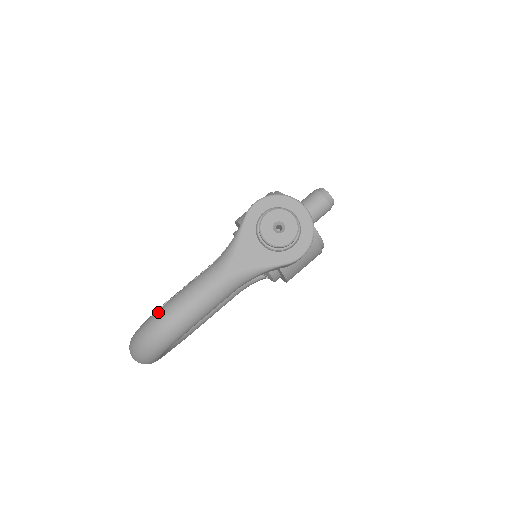
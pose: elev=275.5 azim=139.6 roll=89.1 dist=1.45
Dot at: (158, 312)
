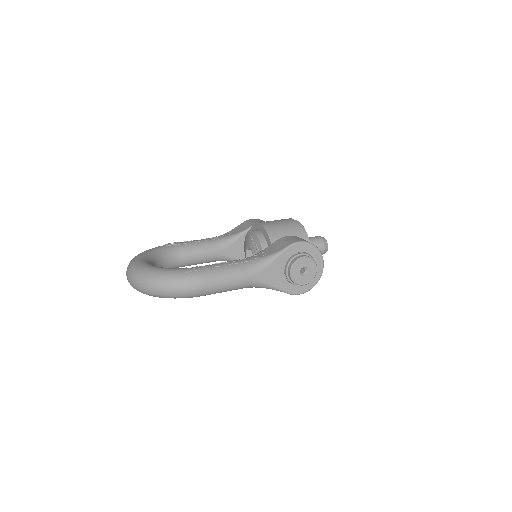
Dot at: (188, 274)
